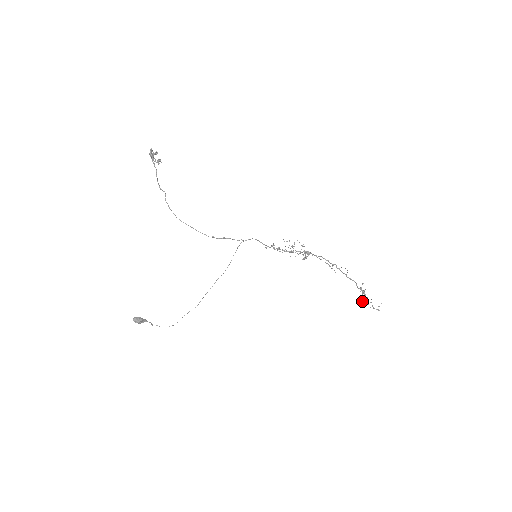
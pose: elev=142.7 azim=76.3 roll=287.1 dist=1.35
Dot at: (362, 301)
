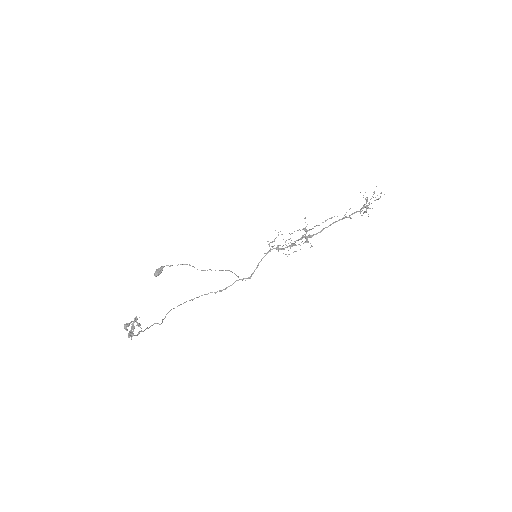
Dot at: (364, 212)
